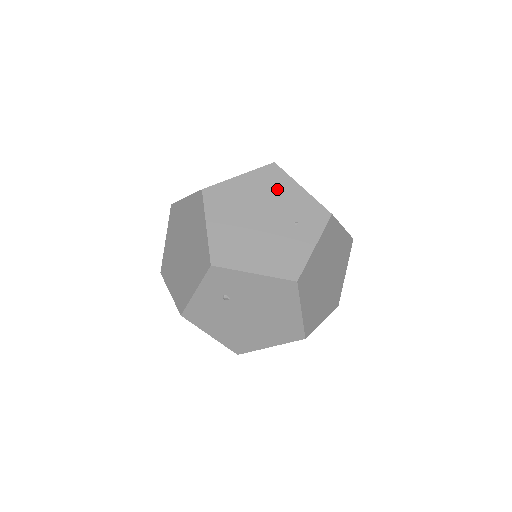
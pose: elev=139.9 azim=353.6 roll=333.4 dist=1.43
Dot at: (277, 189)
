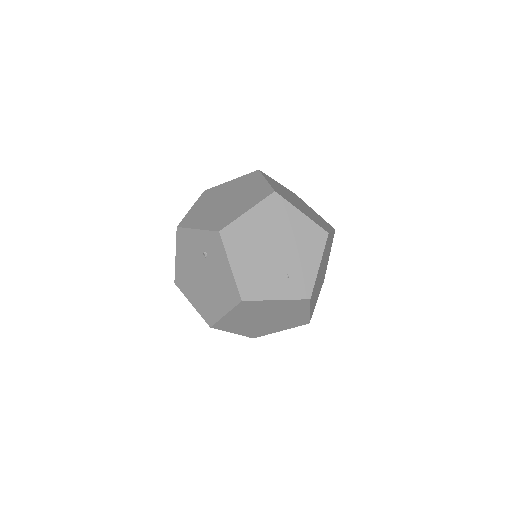
Dot at: (307, 247)
